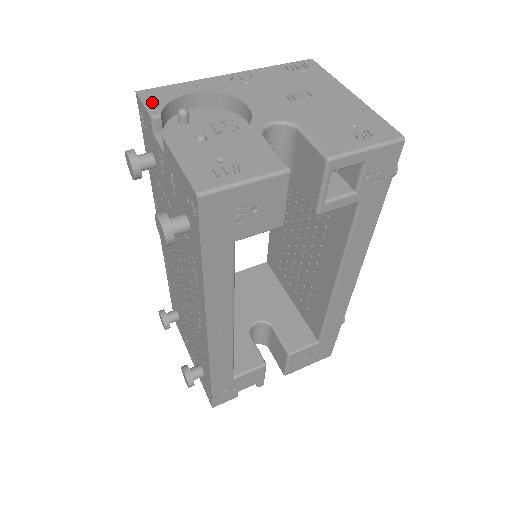
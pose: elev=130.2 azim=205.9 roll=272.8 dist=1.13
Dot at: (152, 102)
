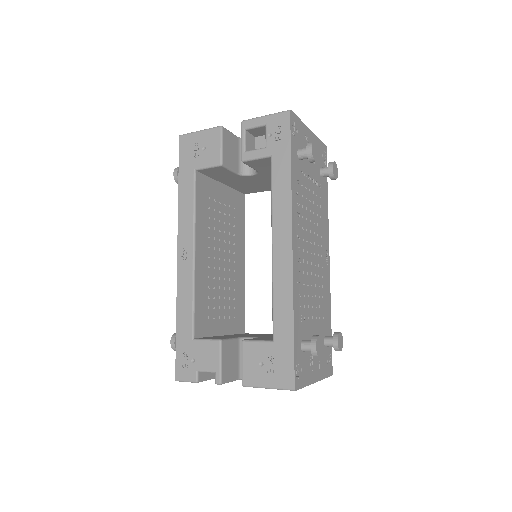
Dot at: occluded
